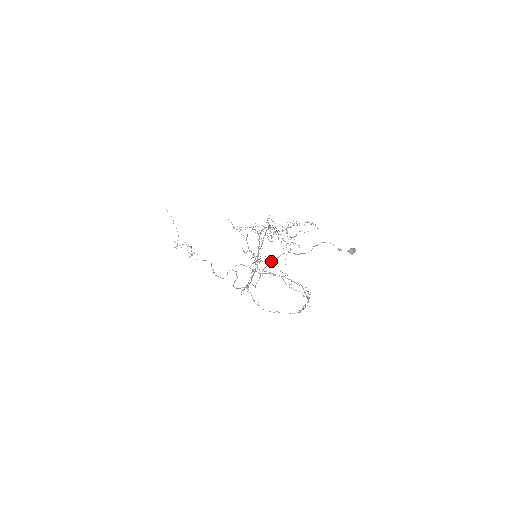
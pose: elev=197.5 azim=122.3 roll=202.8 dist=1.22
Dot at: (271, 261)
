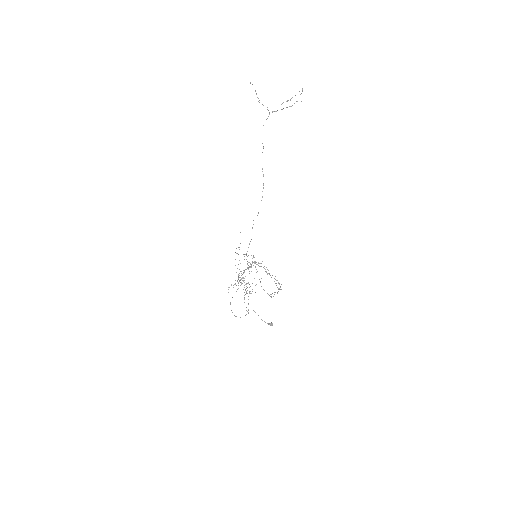
Dot at: (230, 304)
